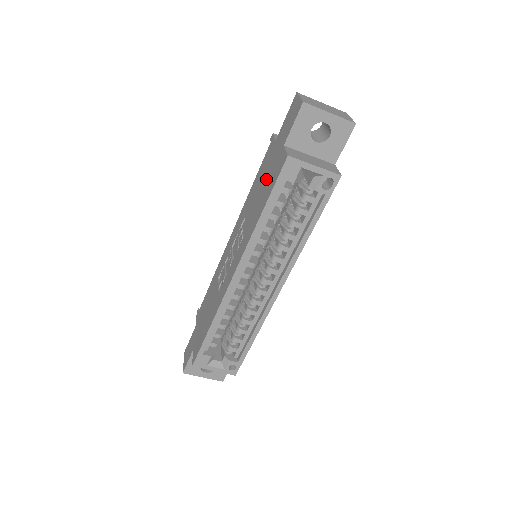
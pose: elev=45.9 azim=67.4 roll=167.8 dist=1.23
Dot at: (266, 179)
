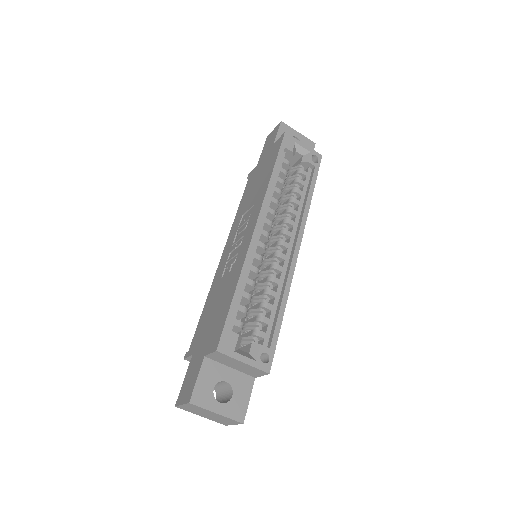
Dot at: (262, 171)
